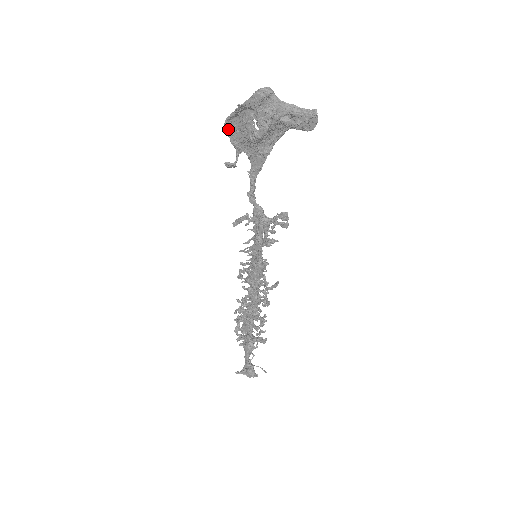
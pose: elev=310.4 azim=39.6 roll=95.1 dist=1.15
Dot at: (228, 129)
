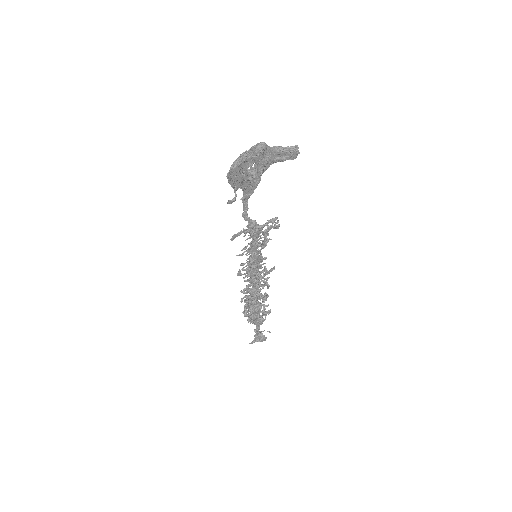
Dot at: (229, 178)
